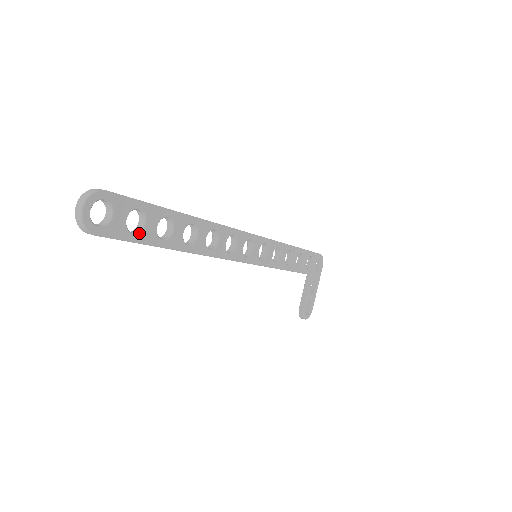
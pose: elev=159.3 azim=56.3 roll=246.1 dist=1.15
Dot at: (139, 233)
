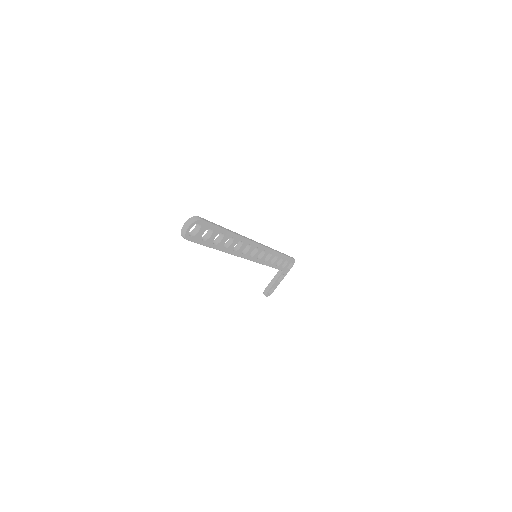
Dot at: (206, 240)
